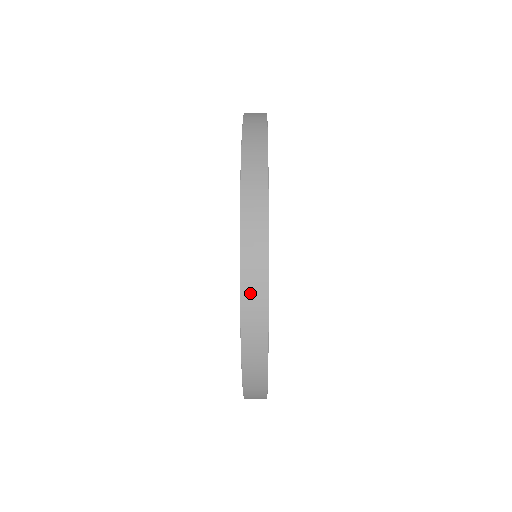
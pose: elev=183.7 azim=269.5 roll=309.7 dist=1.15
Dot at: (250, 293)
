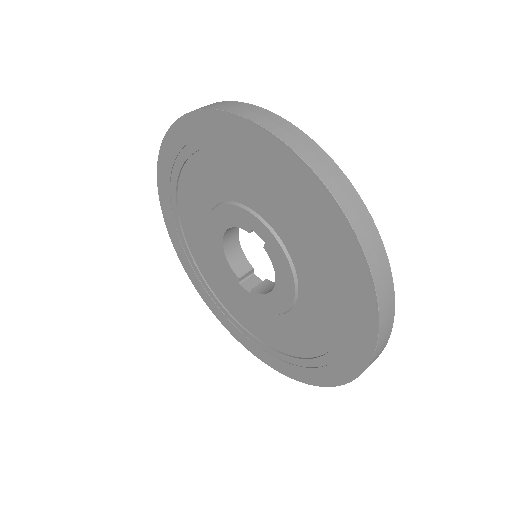
Dot at: occluded
